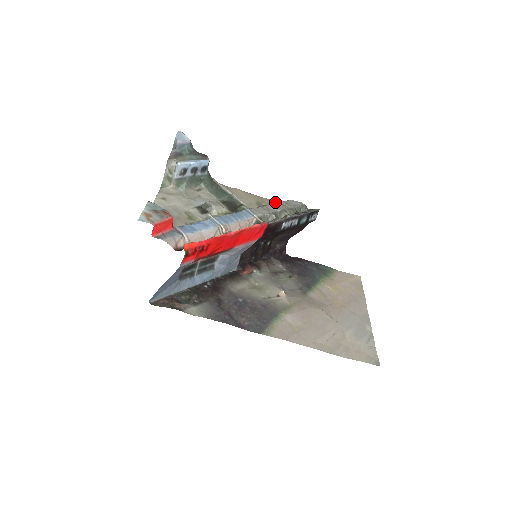
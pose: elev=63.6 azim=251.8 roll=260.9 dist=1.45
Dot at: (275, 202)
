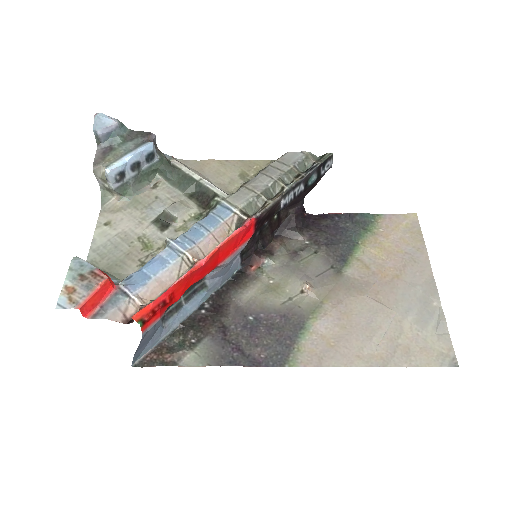
Dot at: (267, 162)
